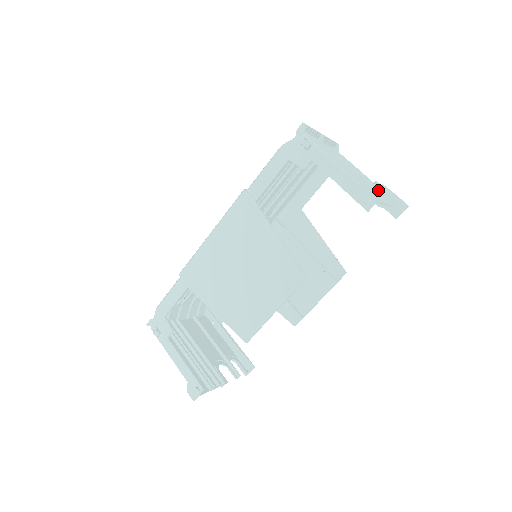
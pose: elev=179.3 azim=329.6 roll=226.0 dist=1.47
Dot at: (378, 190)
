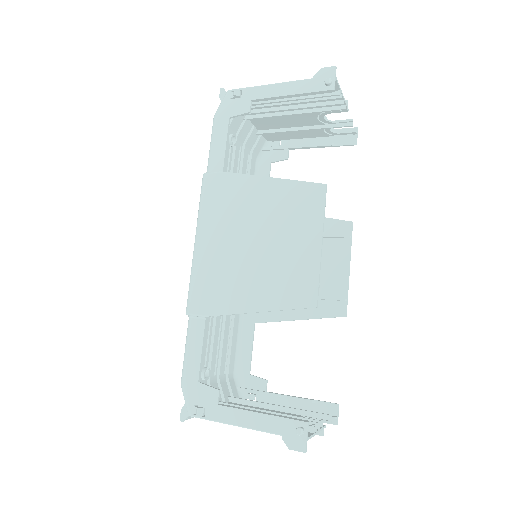
Dot at: (328, 68)
